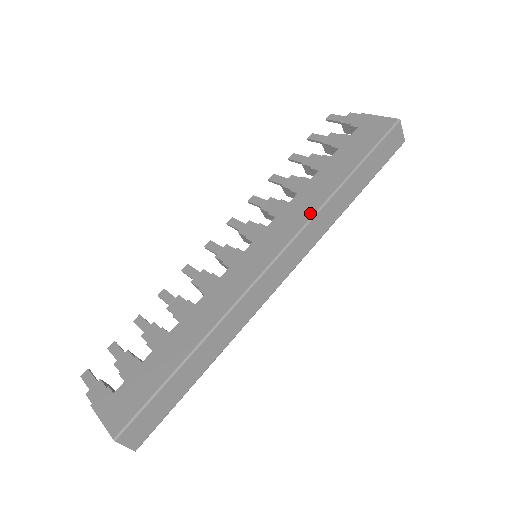
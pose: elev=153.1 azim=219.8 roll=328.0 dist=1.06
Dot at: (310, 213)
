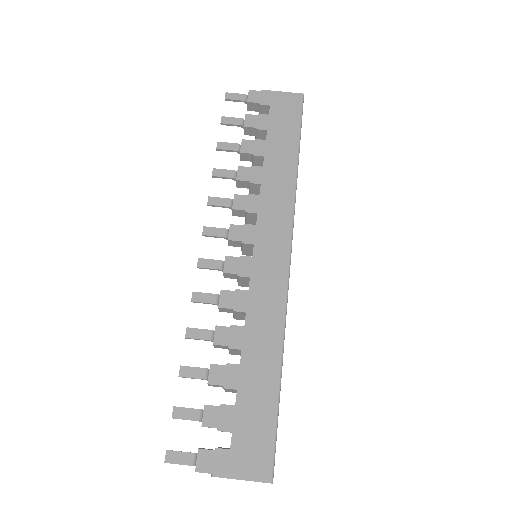
Dot at: (290, 200)
